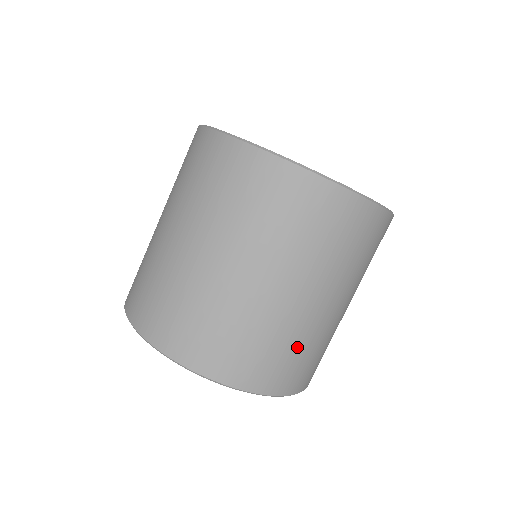
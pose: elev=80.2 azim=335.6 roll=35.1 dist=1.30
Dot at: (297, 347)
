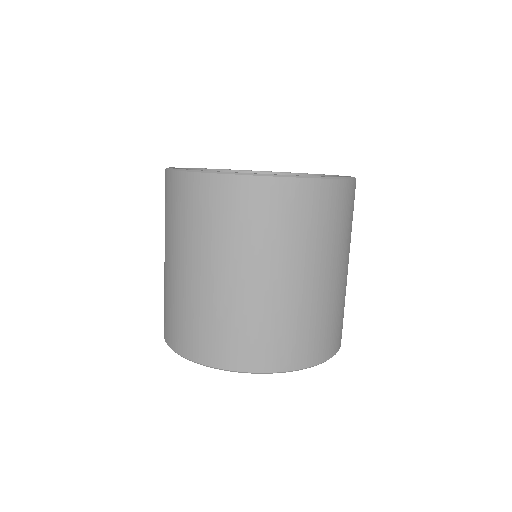
Dot at: (304, 322)
